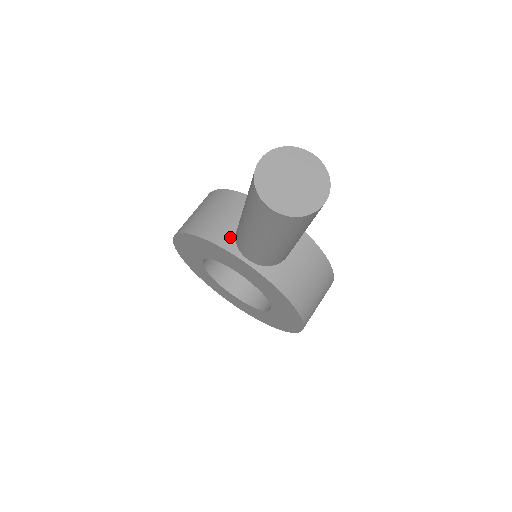
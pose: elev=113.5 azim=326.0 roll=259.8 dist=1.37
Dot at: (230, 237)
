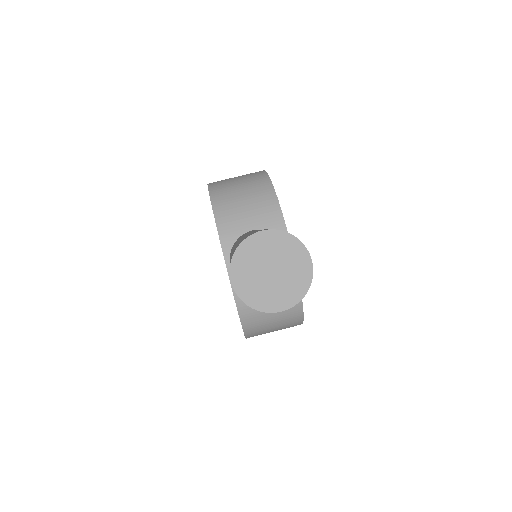
Dot at: (233, 235)
